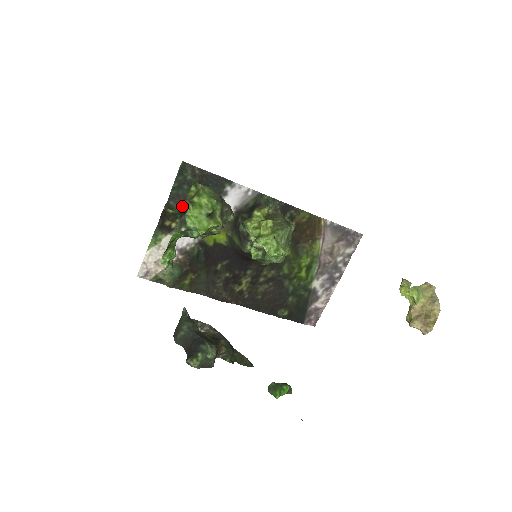
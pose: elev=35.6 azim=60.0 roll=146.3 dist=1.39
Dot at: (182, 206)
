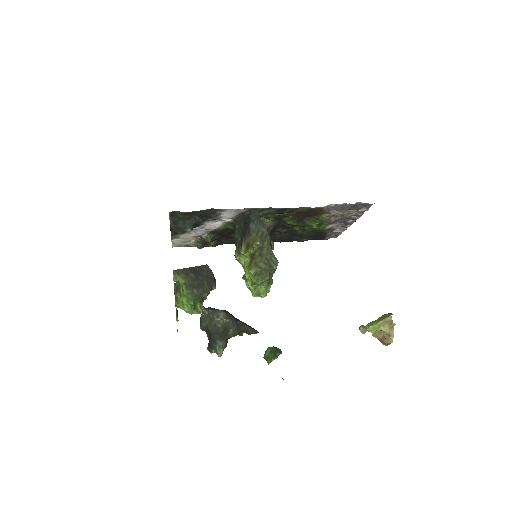
Dot at: (183, 231)
